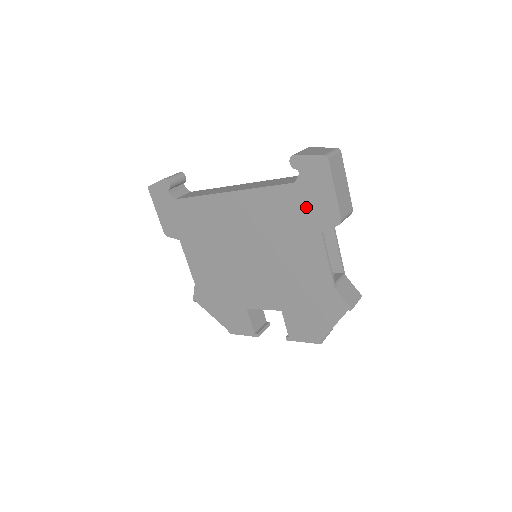
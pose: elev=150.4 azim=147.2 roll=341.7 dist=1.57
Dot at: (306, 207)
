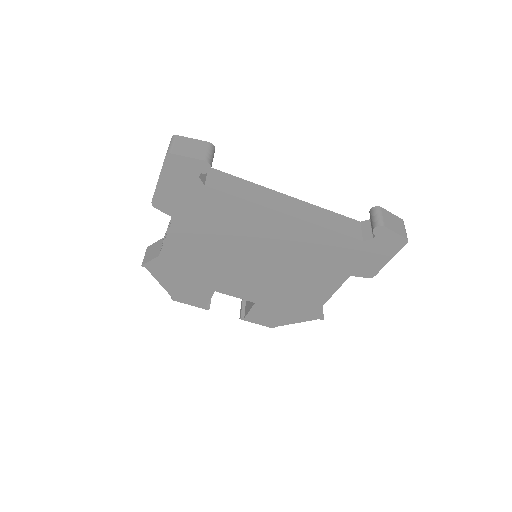
Dot at: (355, 258)
